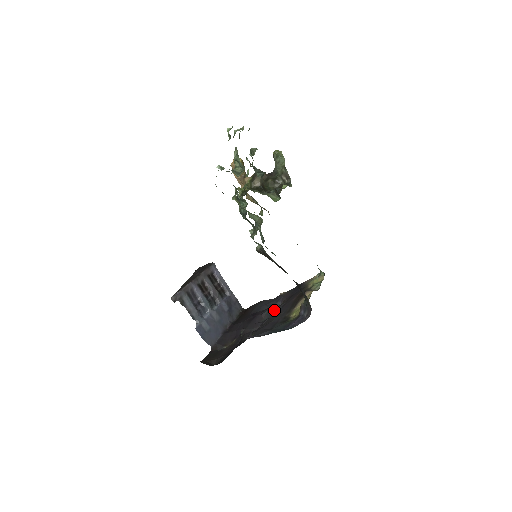
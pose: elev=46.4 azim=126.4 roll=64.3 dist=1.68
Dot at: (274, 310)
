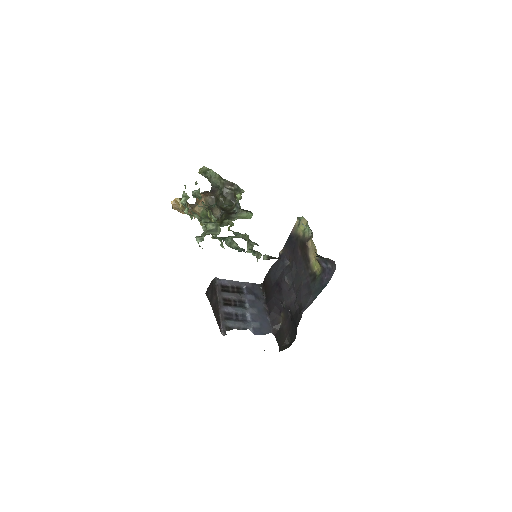
Dot at: (291, 272)
